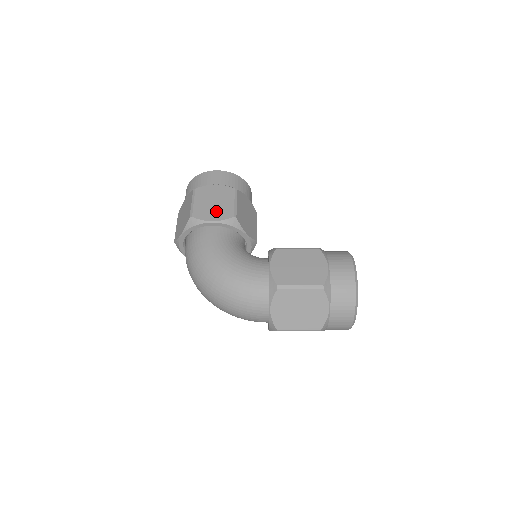
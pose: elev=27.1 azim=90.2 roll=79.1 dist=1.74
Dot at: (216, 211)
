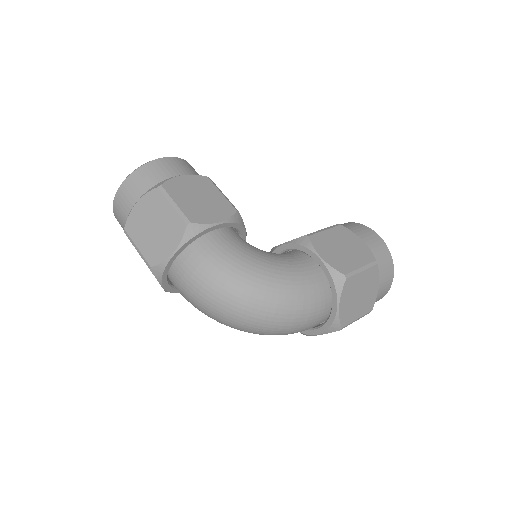
Dot at: (212, 208)
